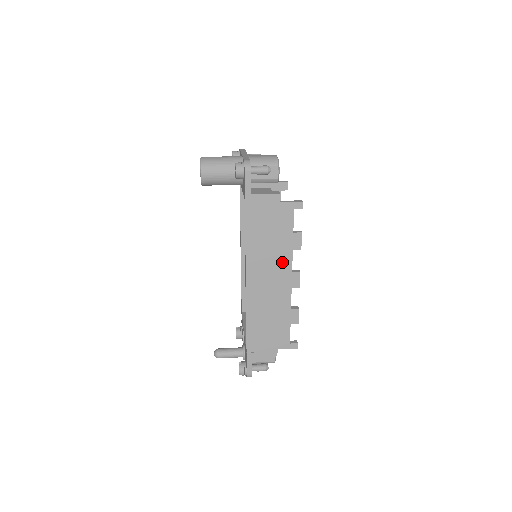
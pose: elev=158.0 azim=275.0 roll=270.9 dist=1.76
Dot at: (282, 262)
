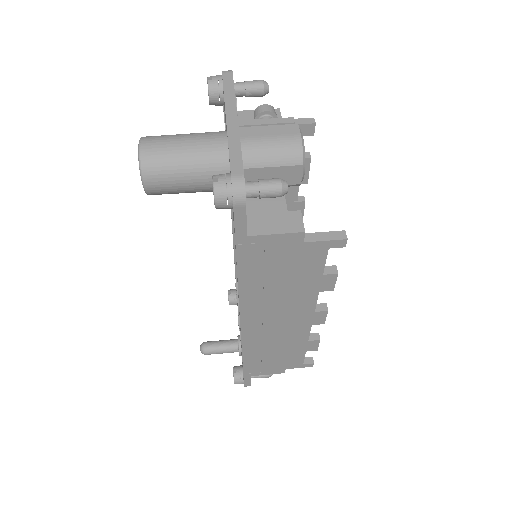
Dot at: (300, 304)
